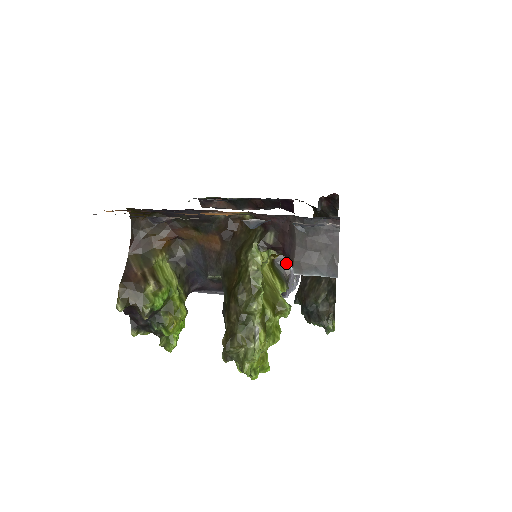
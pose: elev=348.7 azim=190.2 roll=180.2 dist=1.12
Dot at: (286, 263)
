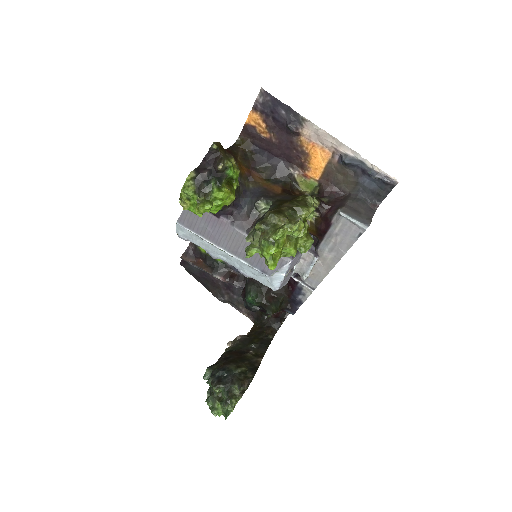
Dot at: occluded
